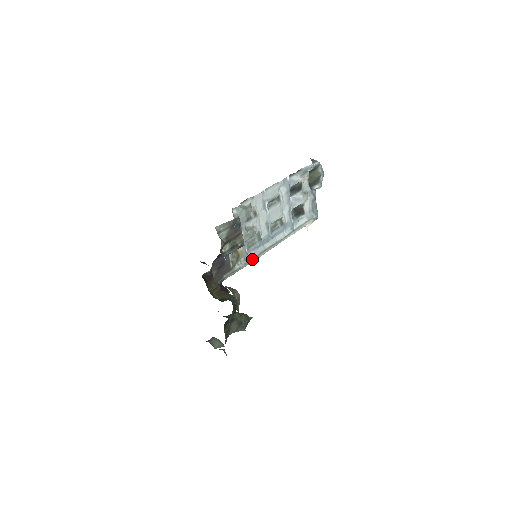
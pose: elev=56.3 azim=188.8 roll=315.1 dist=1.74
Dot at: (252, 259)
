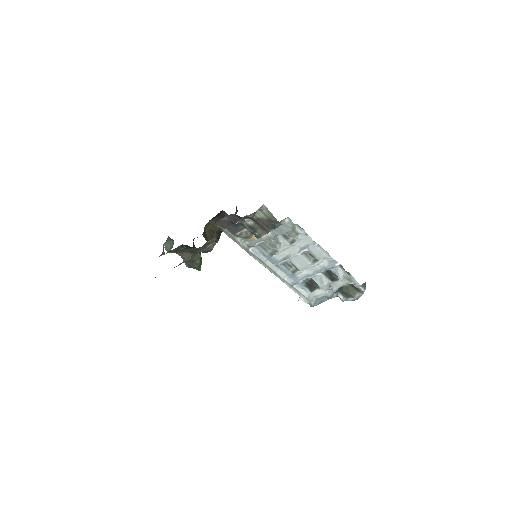
Dot at: (251, 252)
